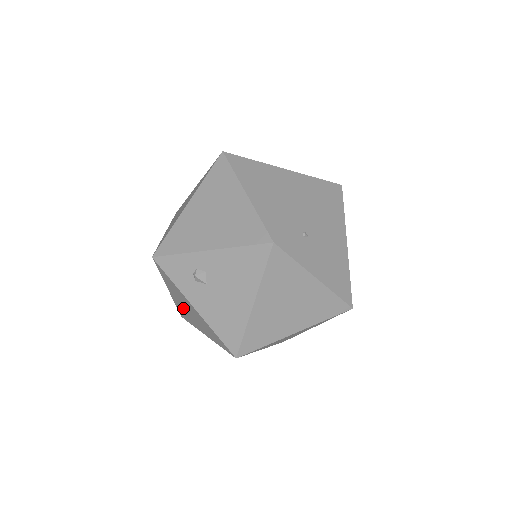
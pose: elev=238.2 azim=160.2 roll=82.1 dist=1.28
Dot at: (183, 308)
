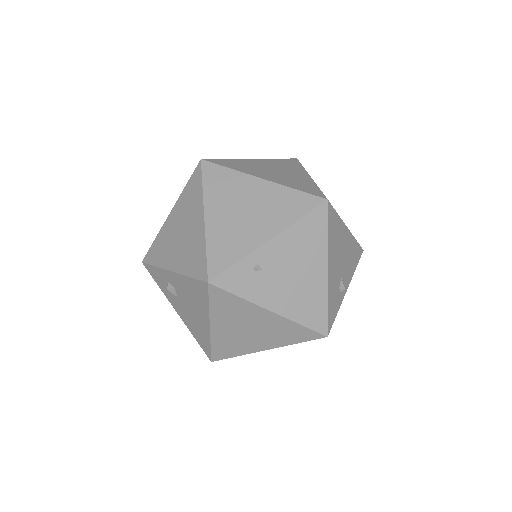
Dot at: occluded
